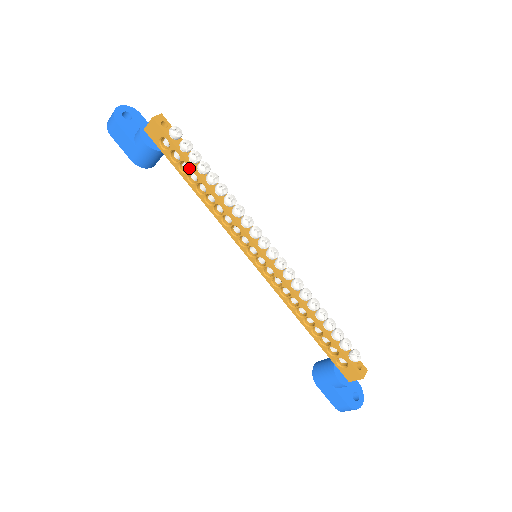
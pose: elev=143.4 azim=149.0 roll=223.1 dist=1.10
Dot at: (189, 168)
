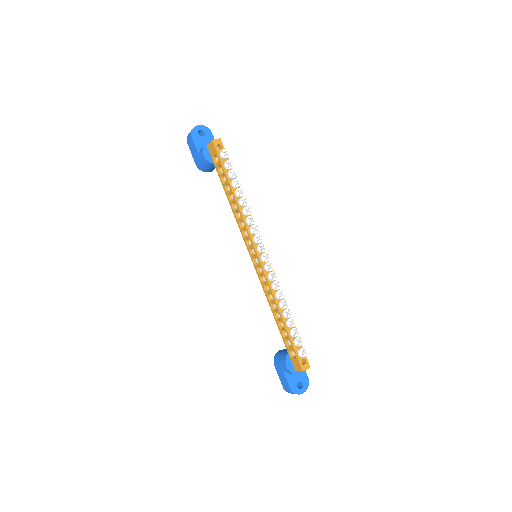
Dot at: (226, 181)
